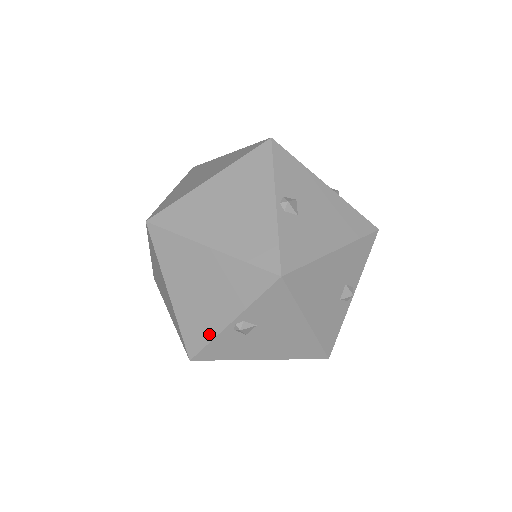
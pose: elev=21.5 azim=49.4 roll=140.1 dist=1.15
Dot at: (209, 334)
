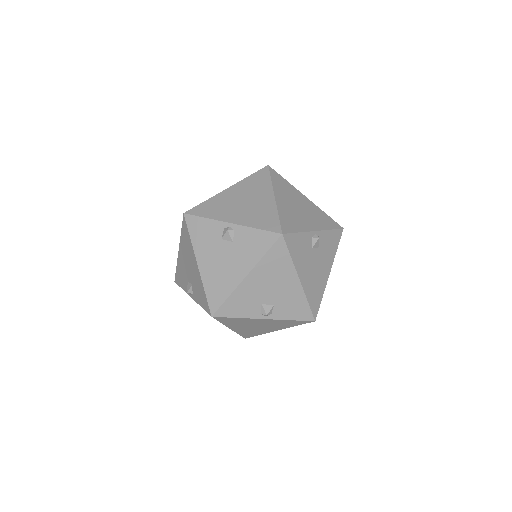
Dot at: (213, 216)
